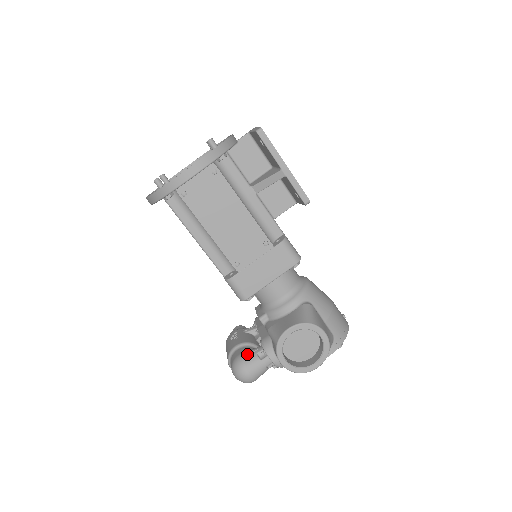
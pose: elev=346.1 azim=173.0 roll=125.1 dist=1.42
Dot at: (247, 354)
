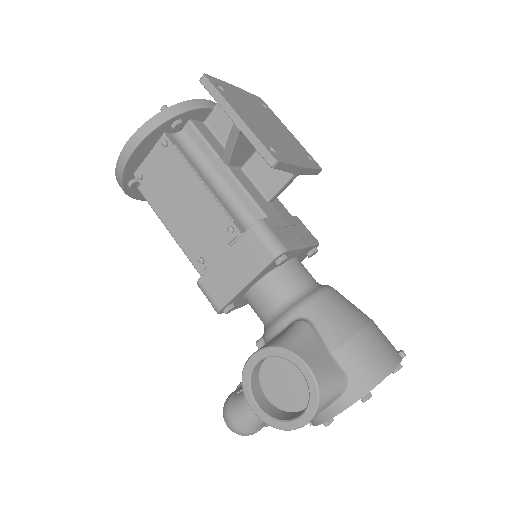
Dot at: (237, 392)
